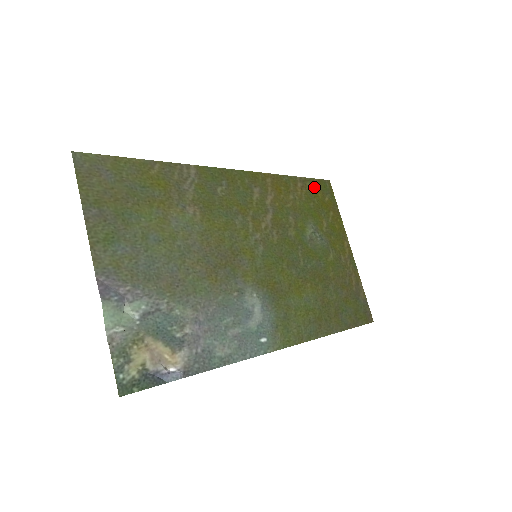
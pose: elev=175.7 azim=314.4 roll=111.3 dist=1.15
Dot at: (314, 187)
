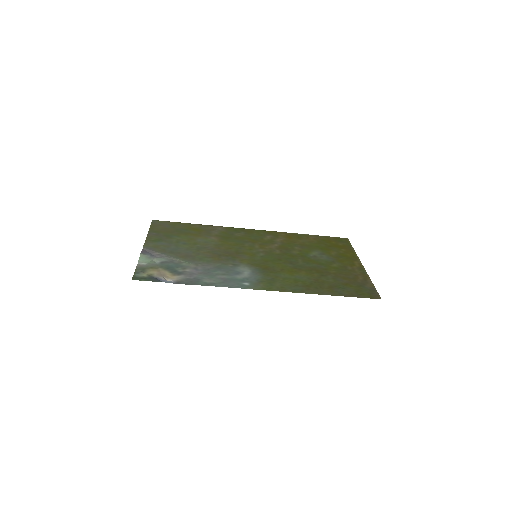
Dot at: (328, 239)
